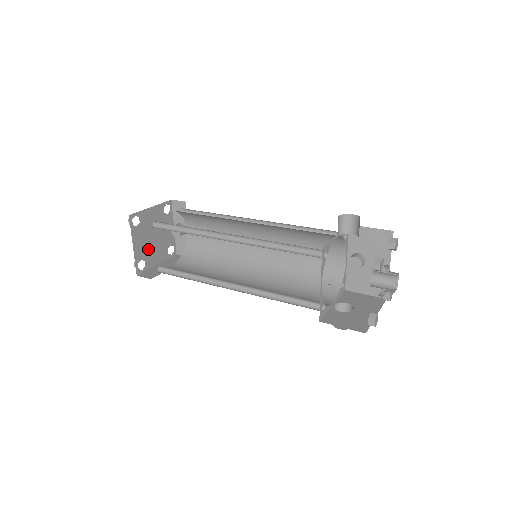
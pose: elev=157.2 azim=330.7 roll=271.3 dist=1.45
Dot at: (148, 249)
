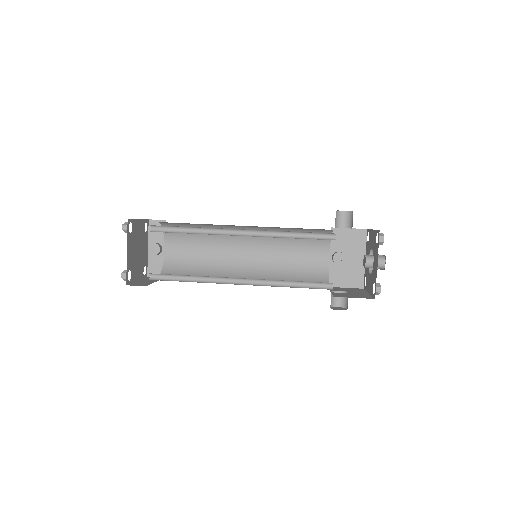
Dot at: (134, 261)
